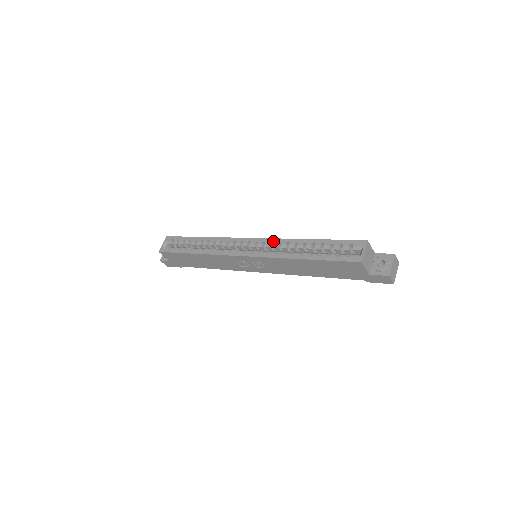
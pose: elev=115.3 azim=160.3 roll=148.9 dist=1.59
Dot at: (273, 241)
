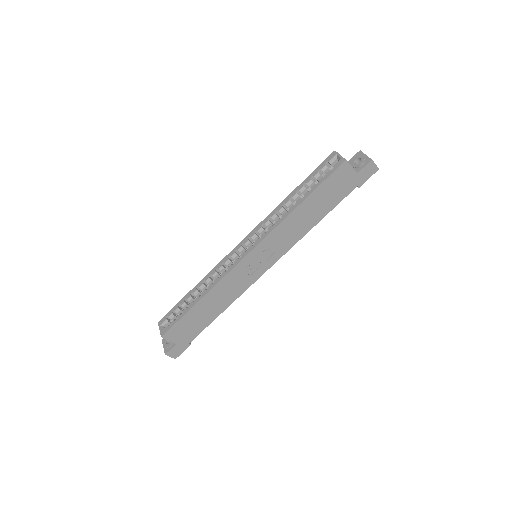
Dot at: (263, 223)
